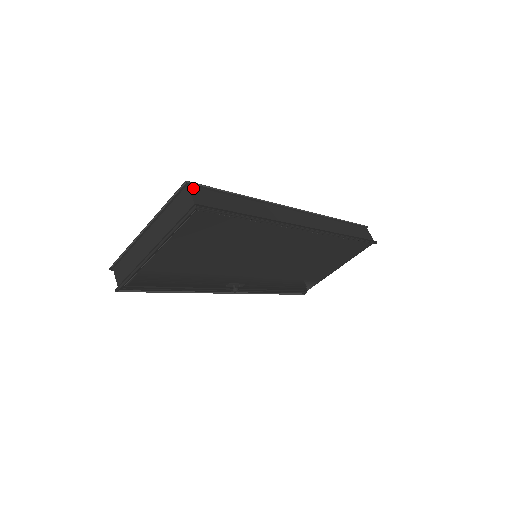
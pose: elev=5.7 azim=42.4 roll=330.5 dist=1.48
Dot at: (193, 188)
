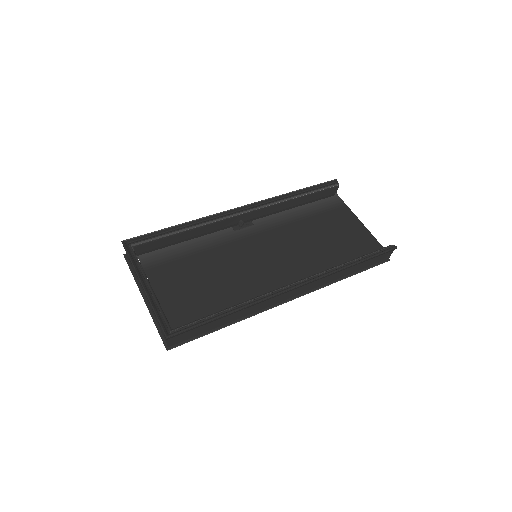
Dot at: (173, 336)
